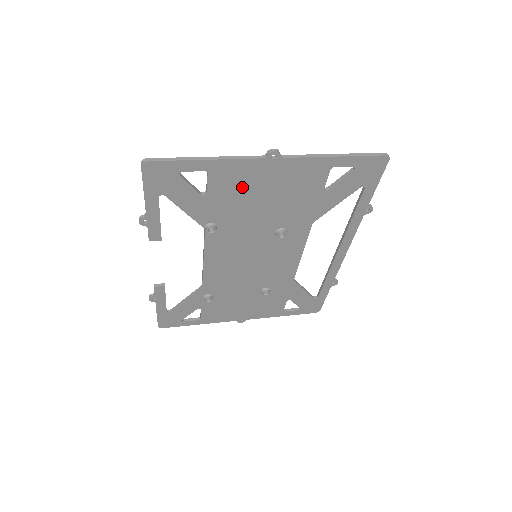
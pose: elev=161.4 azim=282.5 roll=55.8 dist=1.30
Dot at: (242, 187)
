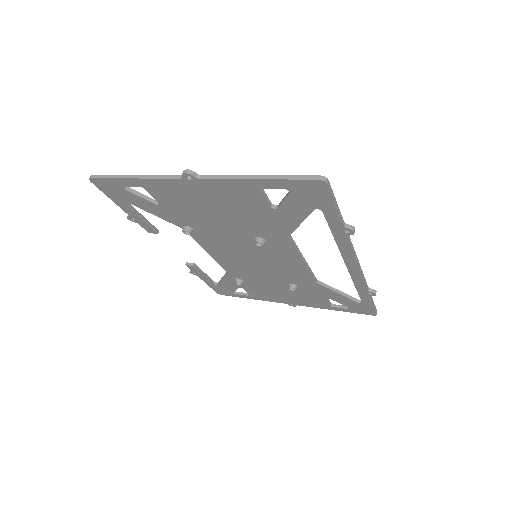
Dot at: (185, 200)
